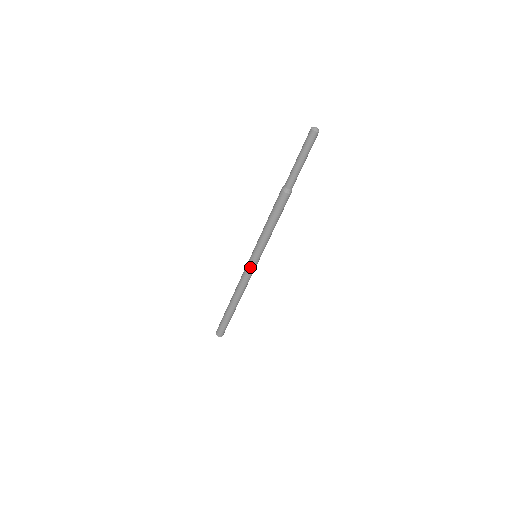
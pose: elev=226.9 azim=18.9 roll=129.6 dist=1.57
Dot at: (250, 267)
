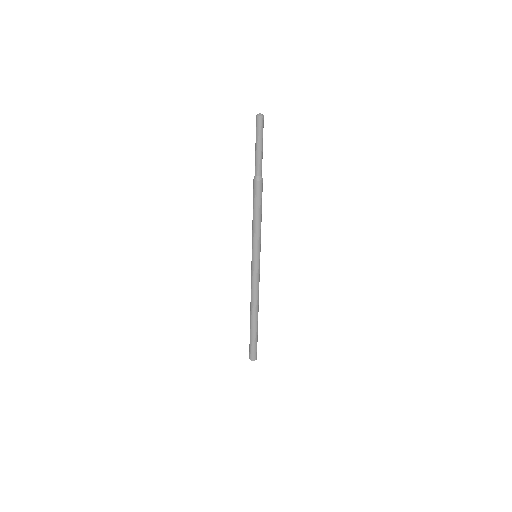
Dot at: (253, 268)
